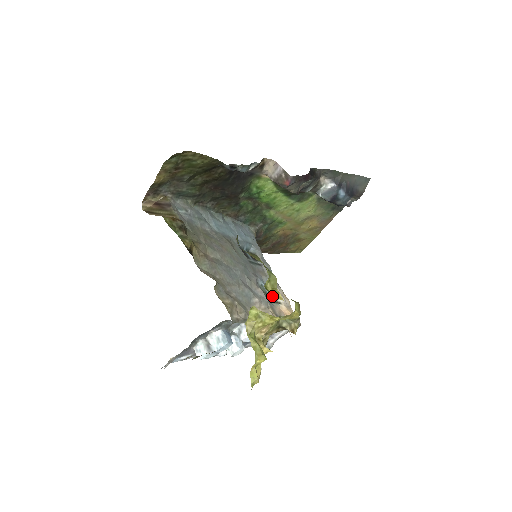
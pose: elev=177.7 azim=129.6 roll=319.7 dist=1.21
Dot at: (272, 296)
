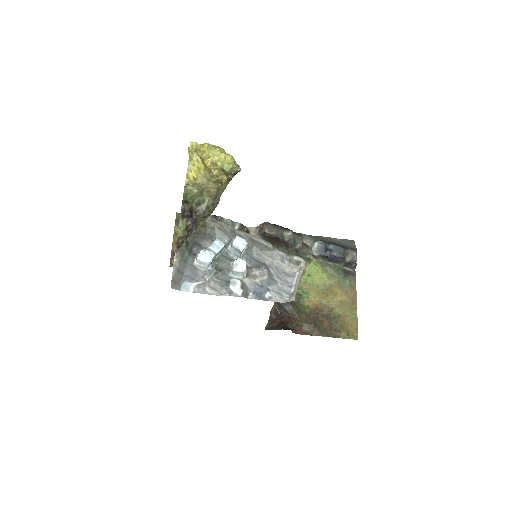
Dot at: occluded
